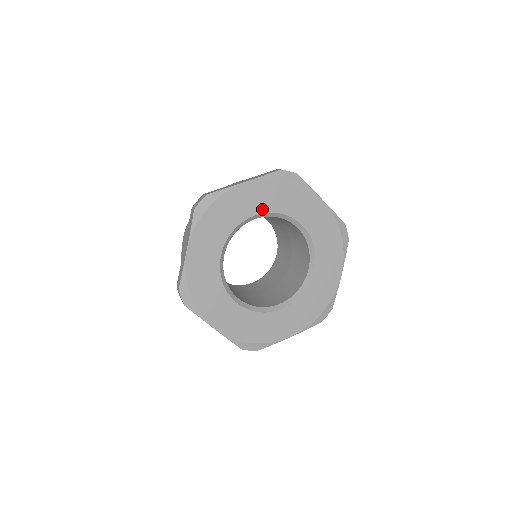
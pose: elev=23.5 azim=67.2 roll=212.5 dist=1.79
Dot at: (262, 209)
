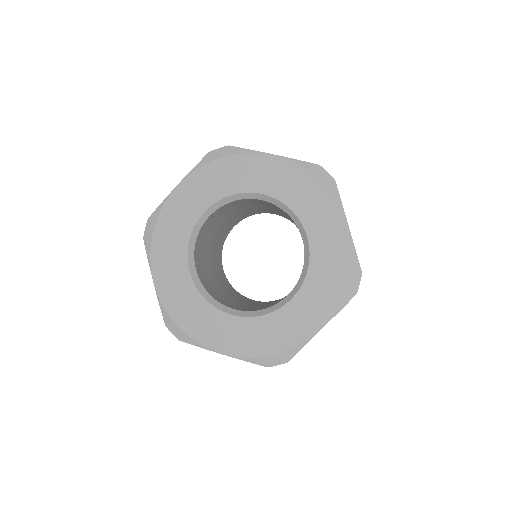
Dot at: (209, 202)
